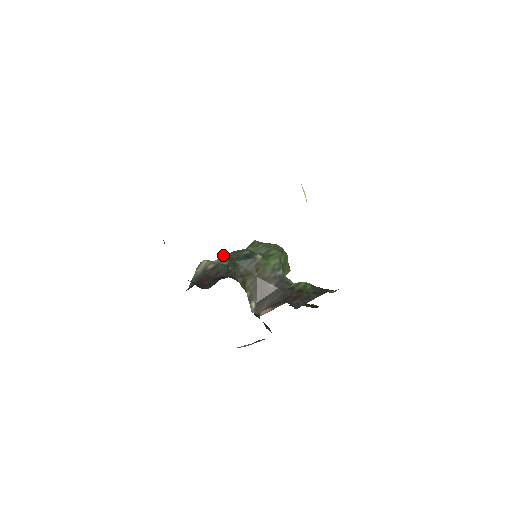
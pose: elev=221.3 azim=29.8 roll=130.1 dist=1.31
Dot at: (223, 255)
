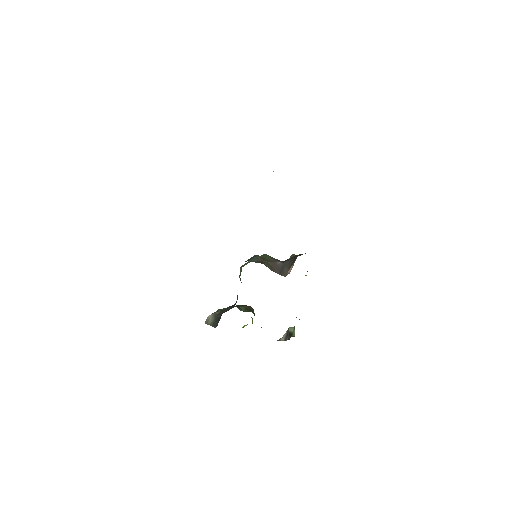
Dot at: occluded
